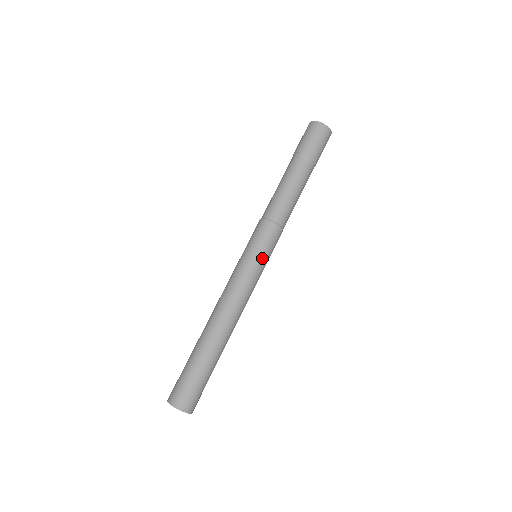
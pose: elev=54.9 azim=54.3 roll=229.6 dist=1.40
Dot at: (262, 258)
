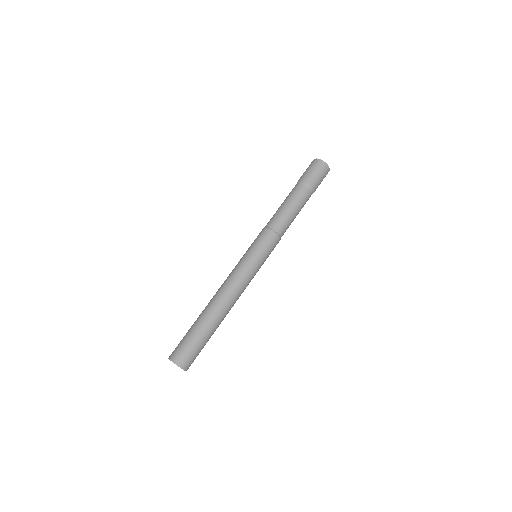
Dot at: (261, 258)
